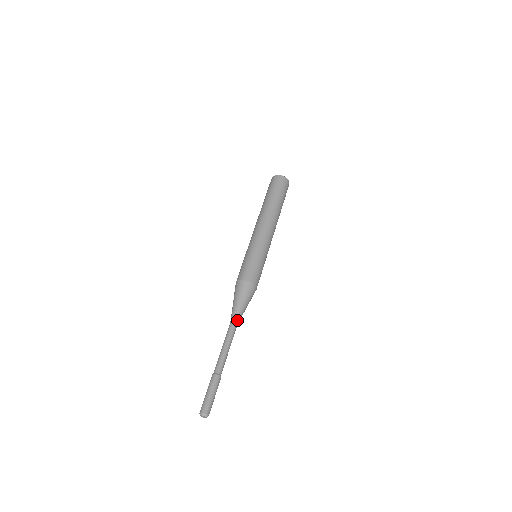
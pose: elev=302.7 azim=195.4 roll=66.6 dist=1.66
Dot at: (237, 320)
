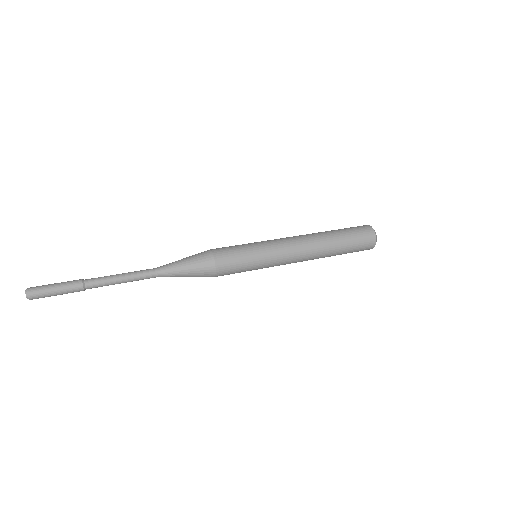
Dot at: (161, 268)
